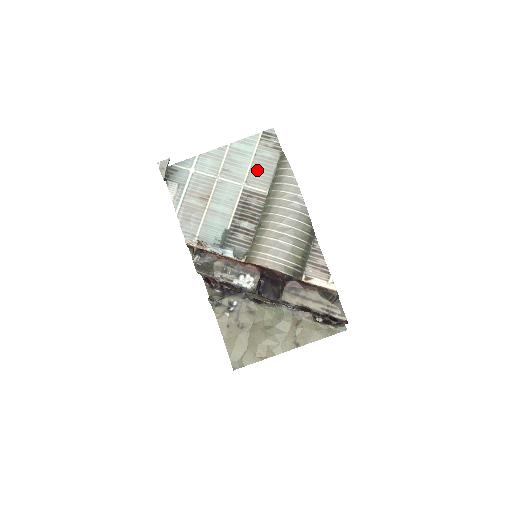
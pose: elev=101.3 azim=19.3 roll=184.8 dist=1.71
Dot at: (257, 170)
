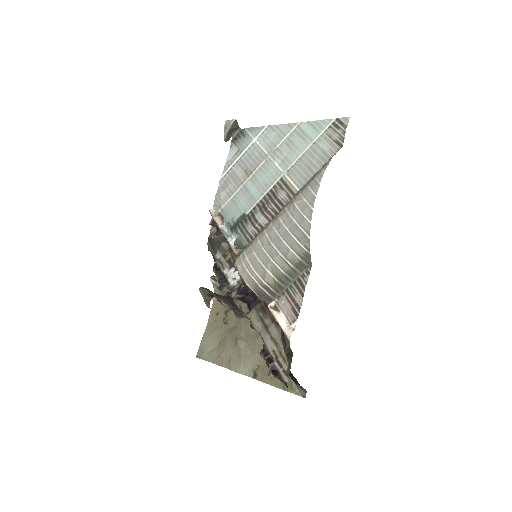
Dot at: (305, 161)
